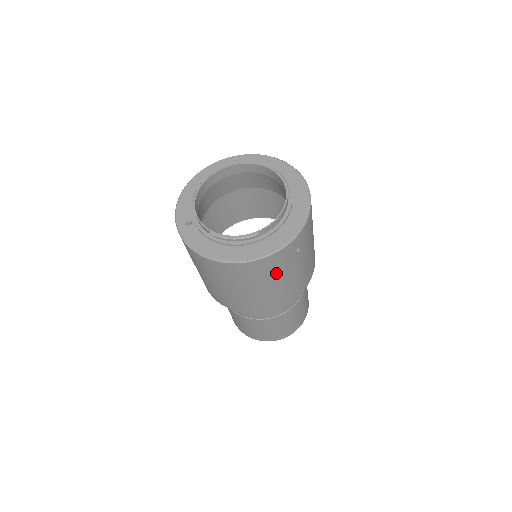
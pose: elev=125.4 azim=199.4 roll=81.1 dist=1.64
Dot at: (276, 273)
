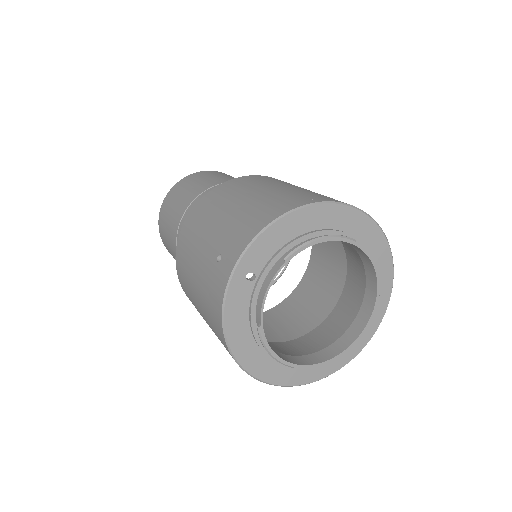
Dot at: occluded
